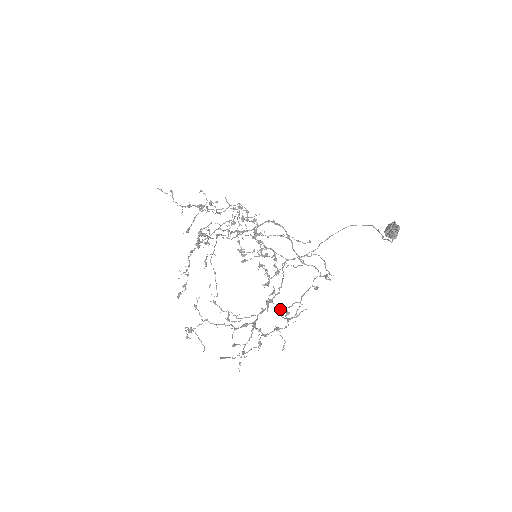
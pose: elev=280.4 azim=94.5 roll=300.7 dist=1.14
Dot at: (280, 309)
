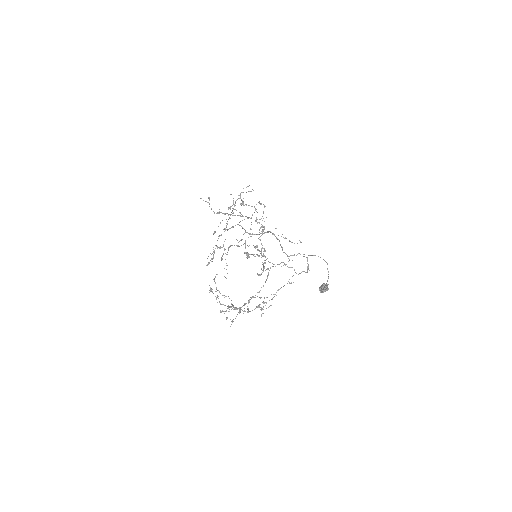
Dot at: occluded
